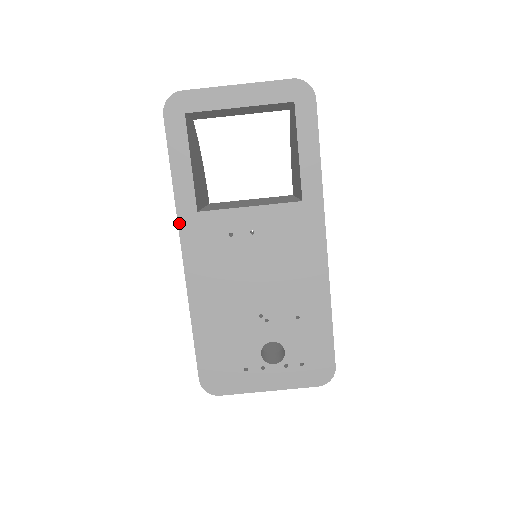
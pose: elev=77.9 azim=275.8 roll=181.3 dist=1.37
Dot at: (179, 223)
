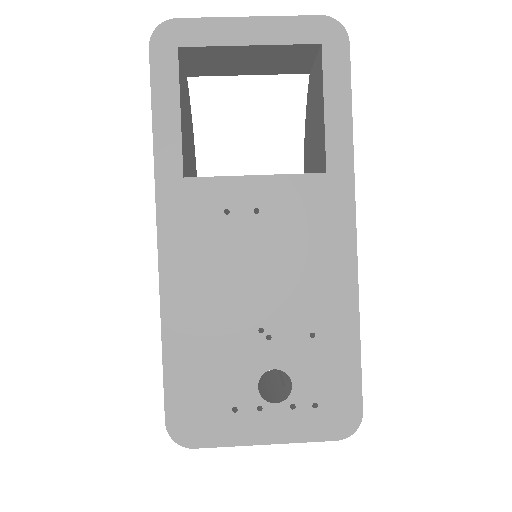
Dot at: (157, 191)
